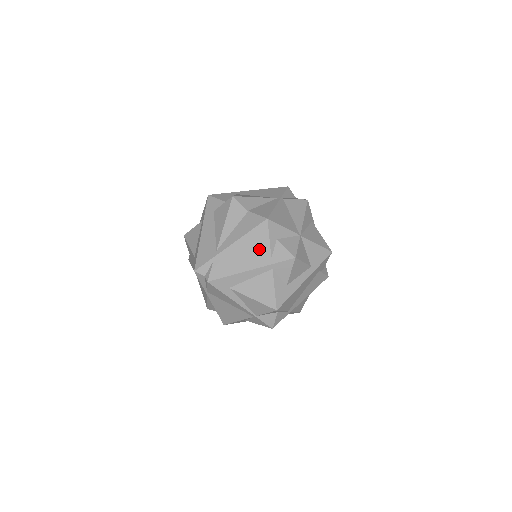
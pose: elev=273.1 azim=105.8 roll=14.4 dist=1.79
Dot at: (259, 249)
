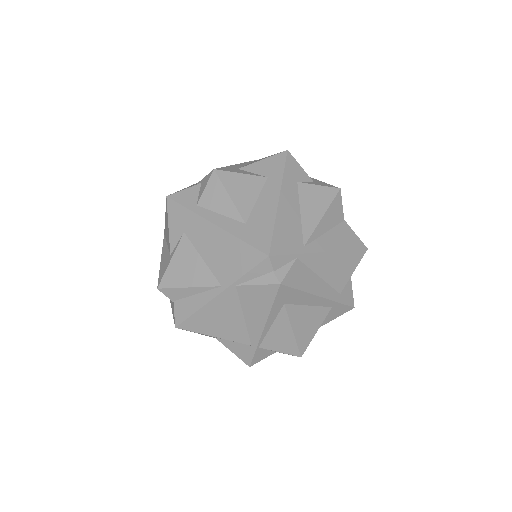
Dot at: (339, 277)
